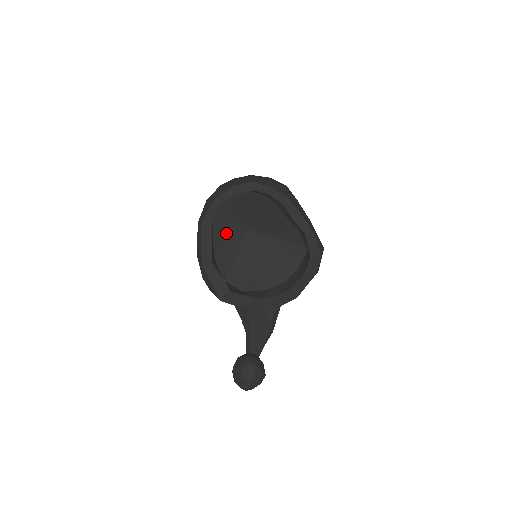
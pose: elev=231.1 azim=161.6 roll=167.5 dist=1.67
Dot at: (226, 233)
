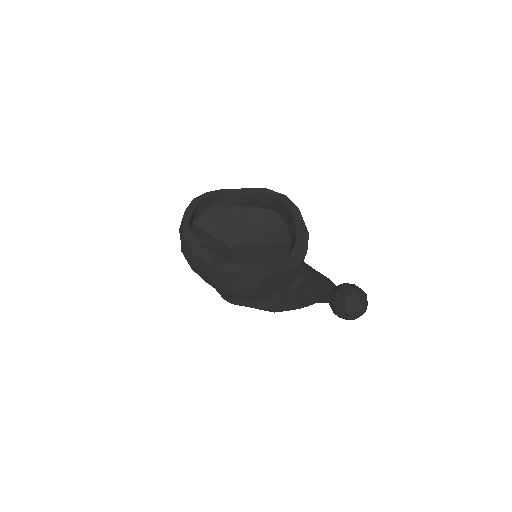
Dot at: (218, 257)
